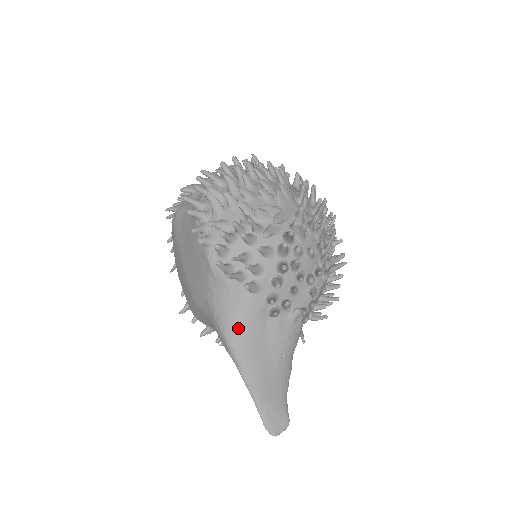
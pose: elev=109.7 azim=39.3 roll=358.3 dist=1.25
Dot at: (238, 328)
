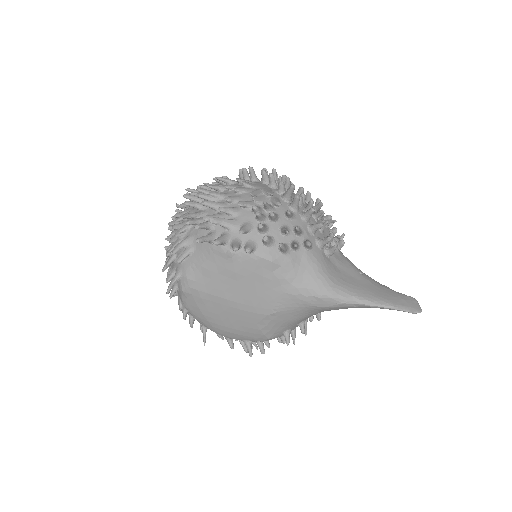
Dot at: (328, 281)
